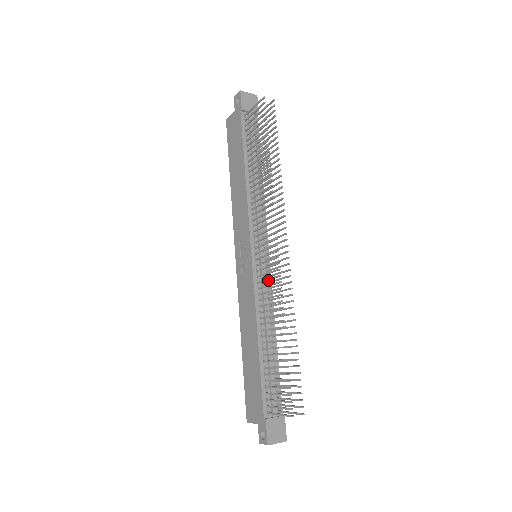
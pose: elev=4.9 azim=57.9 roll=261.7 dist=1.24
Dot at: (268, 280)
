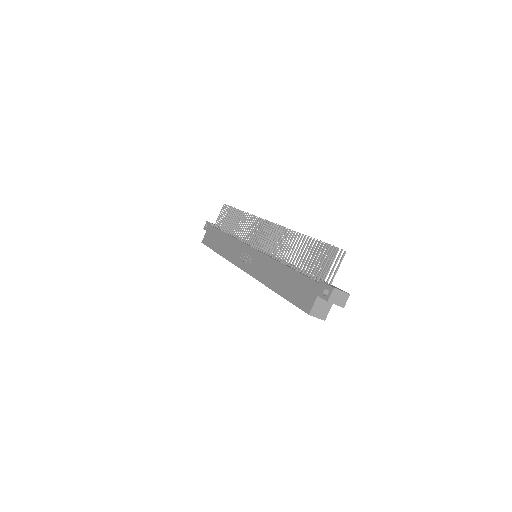
Dot at: occluded
